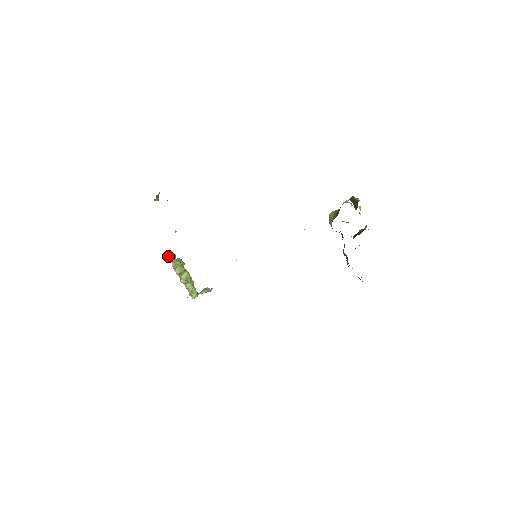
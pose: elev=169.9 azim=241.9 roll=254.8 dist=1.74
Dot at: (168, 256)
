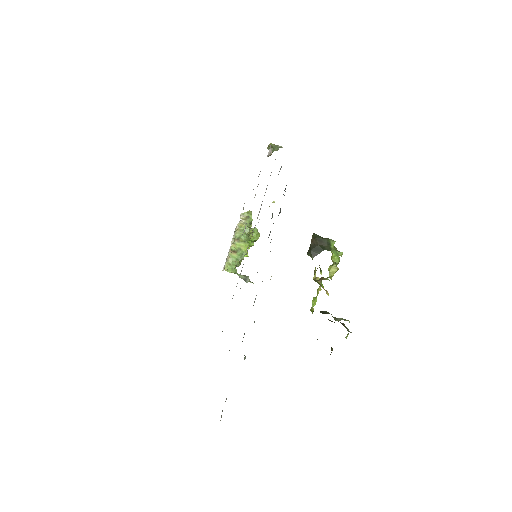
Dot at: (244, 214)
